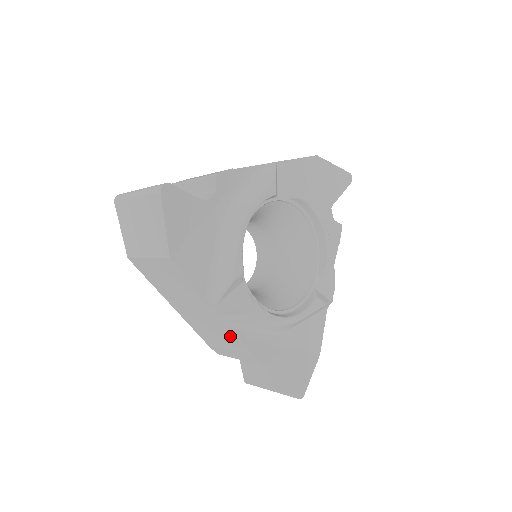
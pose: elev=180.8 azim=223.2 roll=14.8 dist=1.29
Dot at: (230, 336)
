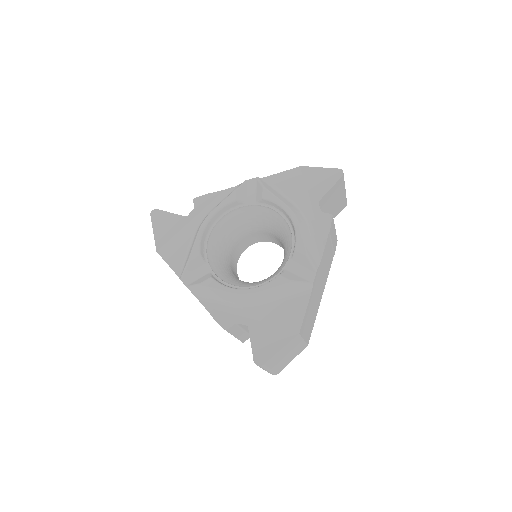
Dot at: occluded
